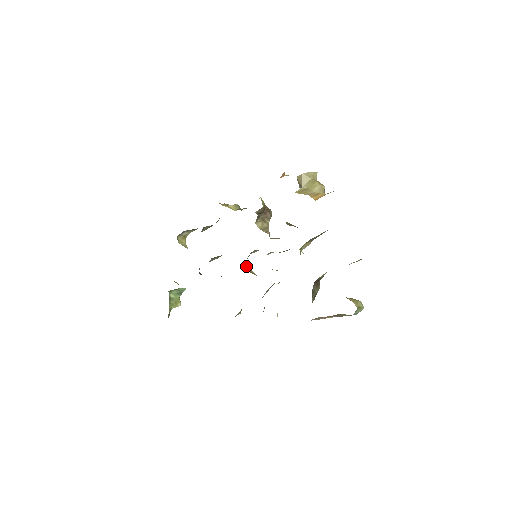
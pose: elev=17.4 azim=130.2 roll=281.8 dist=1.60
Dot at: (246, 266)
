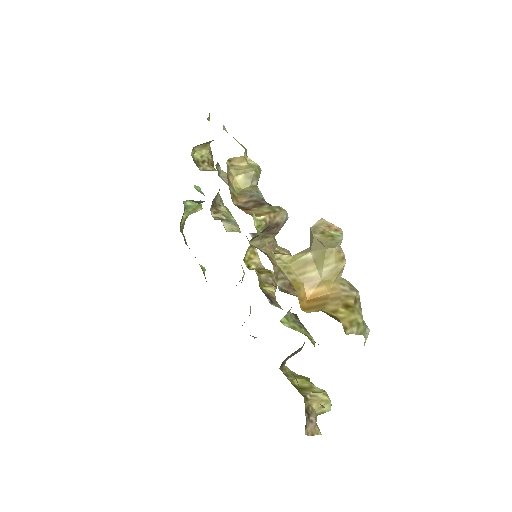
Dot at: (247, 254)
